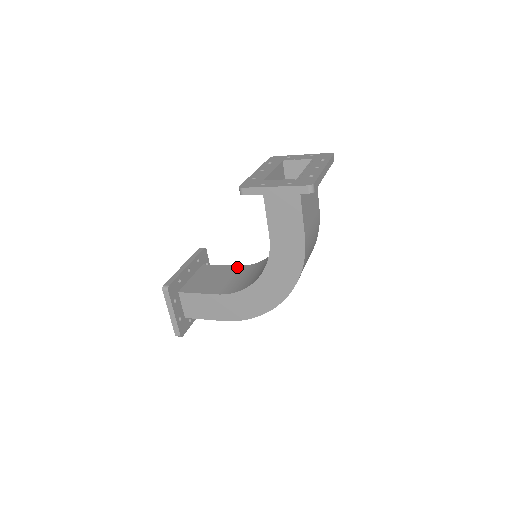
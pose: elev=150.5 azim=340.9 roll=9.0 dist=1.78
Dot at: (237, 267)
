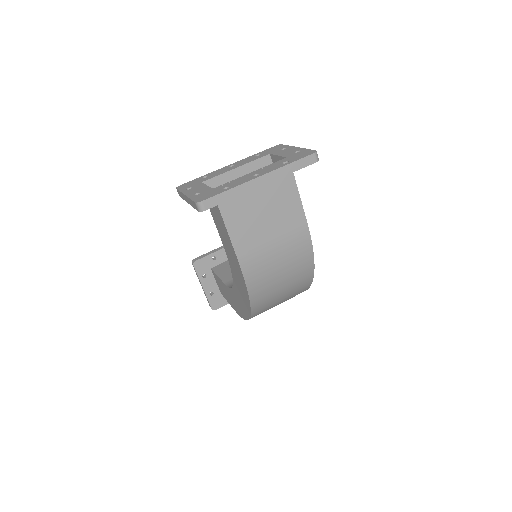
Dot at: occluded
